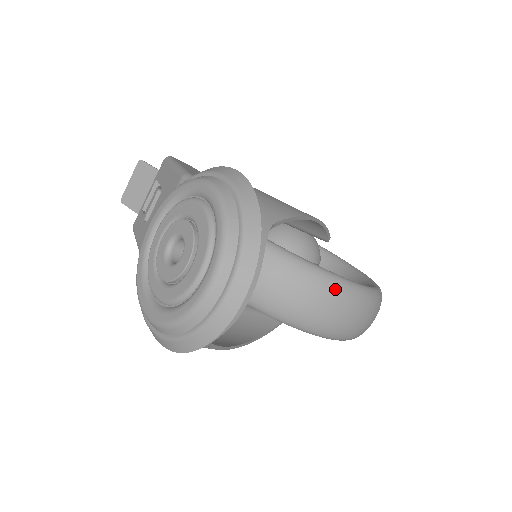
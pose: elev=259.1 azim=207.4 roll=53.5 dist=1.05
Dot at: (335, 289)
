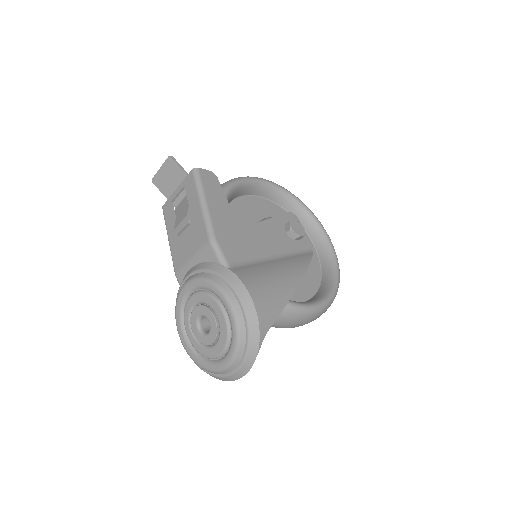
Dot at: (302, 317)
